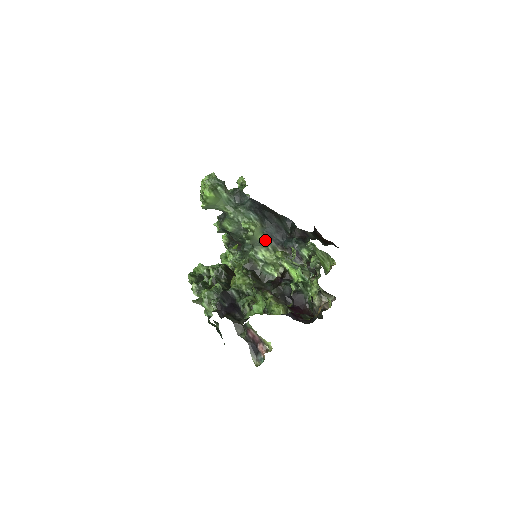
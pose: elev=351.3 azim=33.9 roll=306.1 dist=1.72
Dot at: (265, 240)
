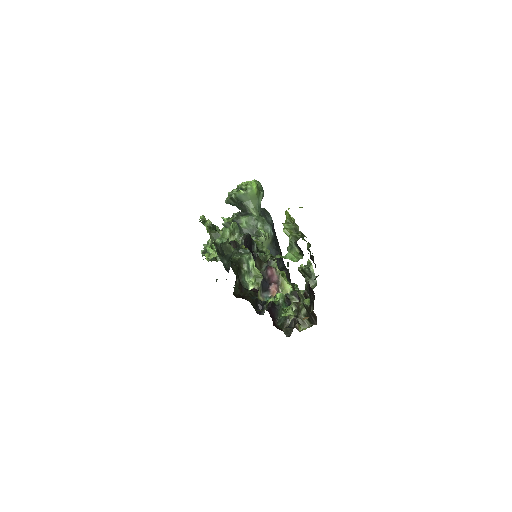
Dot at: occluded
